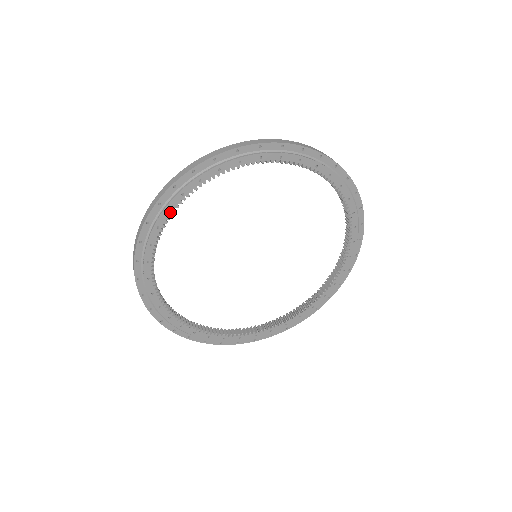
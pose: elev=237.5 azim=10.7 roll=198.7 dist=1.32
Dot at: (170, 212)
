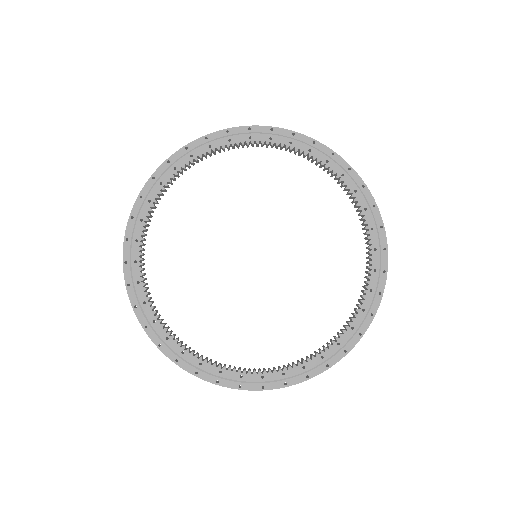
Dot at: (249, 140)
